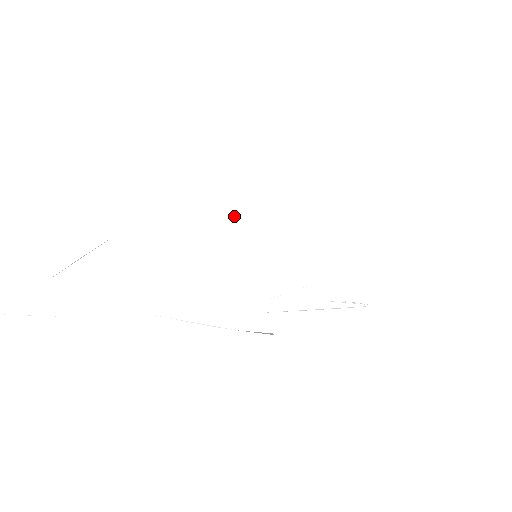
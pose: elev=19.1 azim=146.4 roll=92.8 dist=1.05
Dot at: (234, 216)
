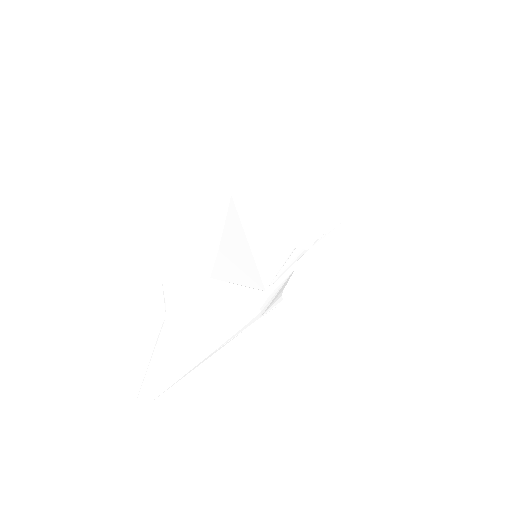
Dot at: (231, 239)
